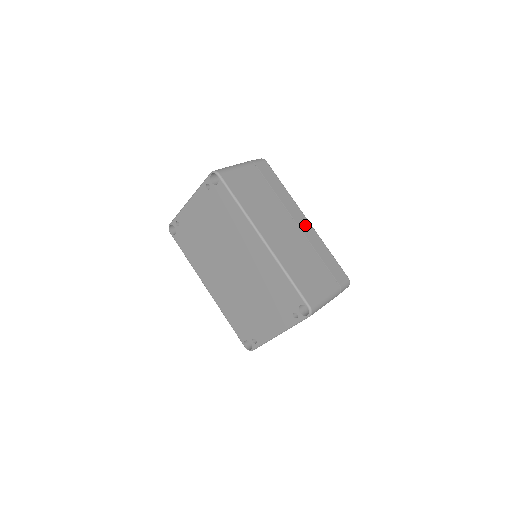
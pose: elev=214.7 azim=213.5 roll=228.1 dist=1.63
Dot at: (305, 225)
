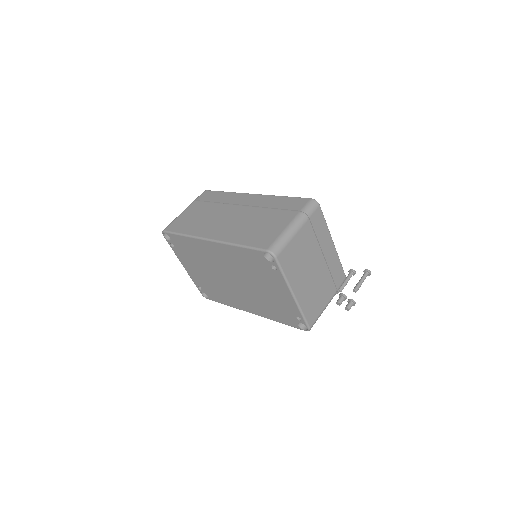
Dot at: (252, 199)
